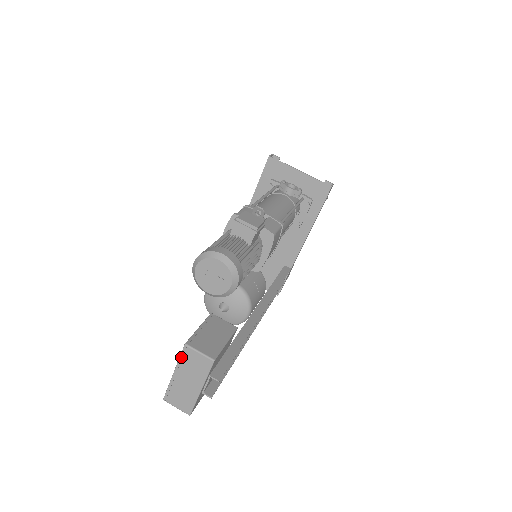
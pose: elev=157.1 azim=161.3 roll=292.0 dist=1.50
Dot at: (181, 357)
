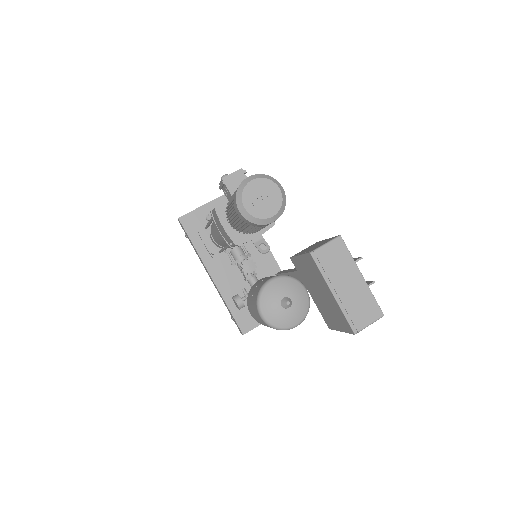
Dot at: (320, 269)
